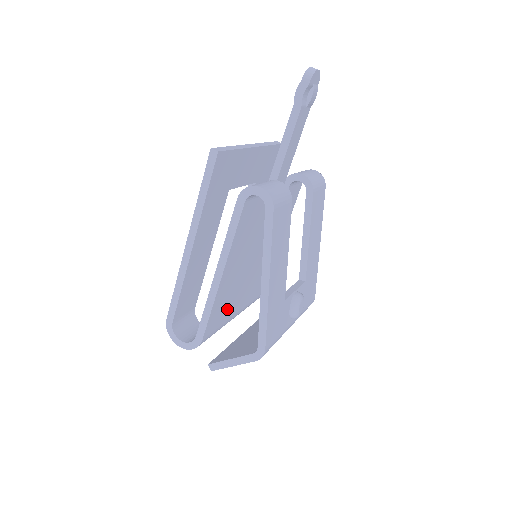
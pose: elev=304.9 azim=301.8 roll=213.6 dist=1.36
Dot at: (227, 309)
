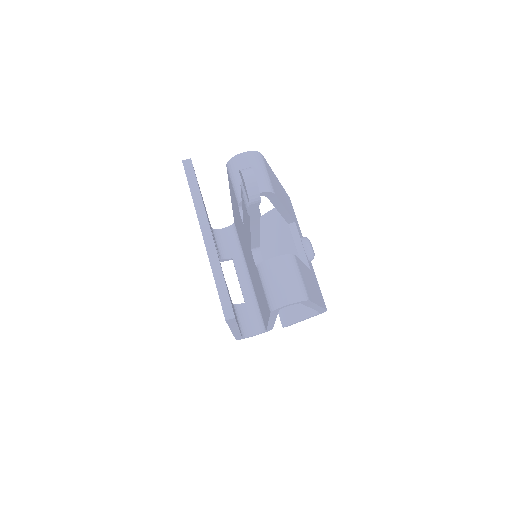
Dot at: occluded
